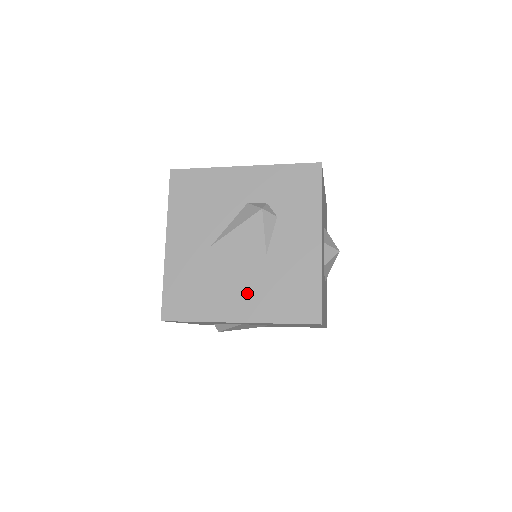
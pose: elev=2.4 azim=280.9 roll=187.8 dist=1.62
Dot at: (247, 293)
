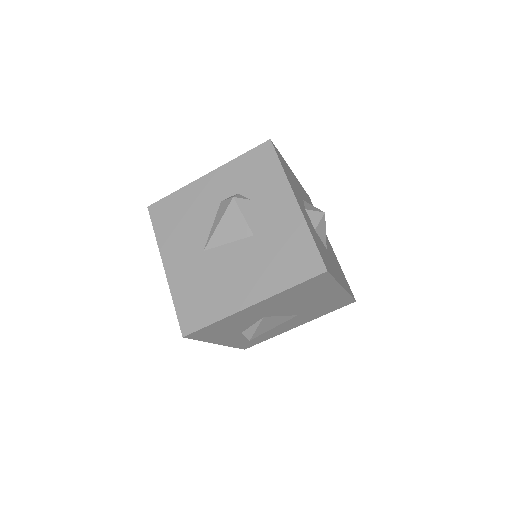
Dot at: (249, 276)
